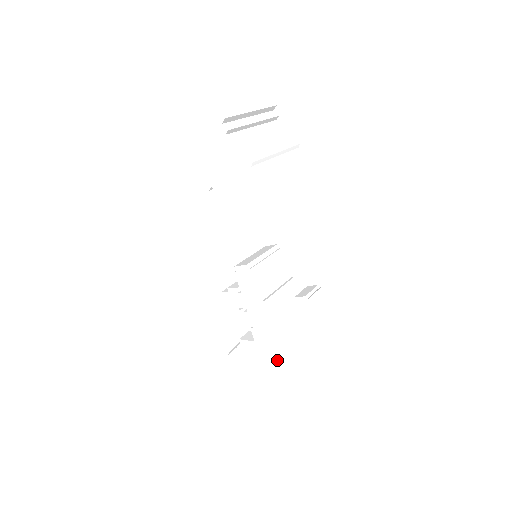
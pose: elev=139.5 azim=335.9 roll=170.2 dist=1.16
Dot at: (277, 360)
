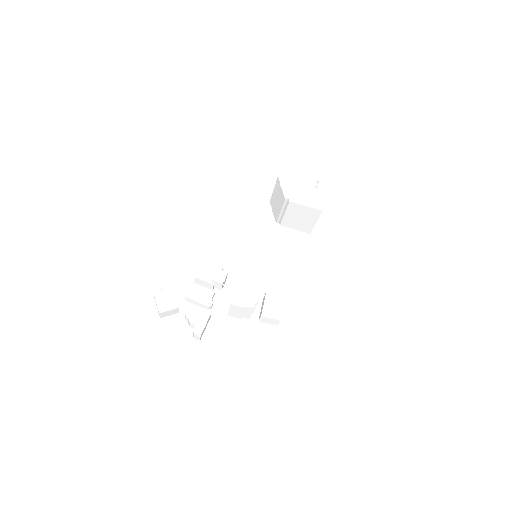
Dot at: (200, 339)
